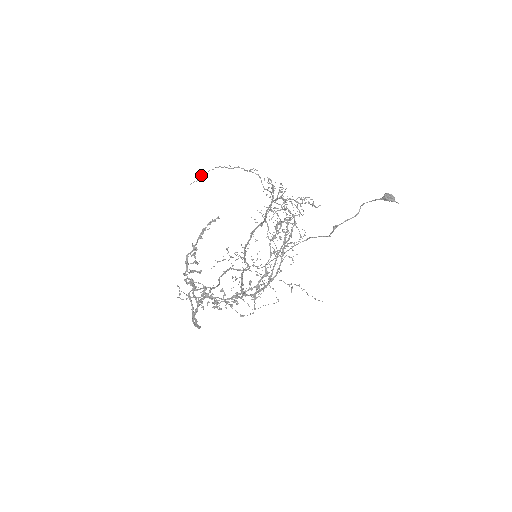
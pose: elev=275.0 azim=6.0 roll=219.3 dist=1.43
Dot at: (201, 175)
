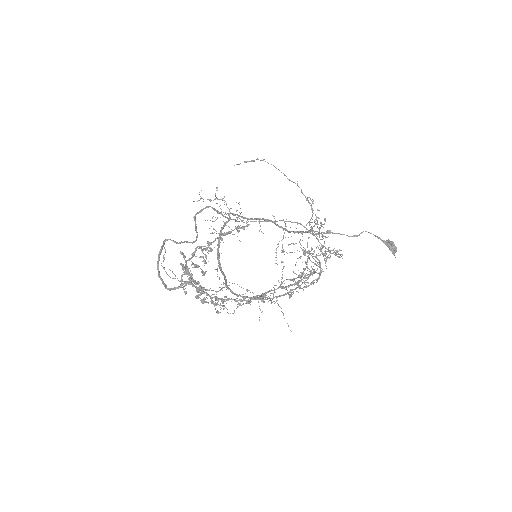
Dot at: (252, 160)
